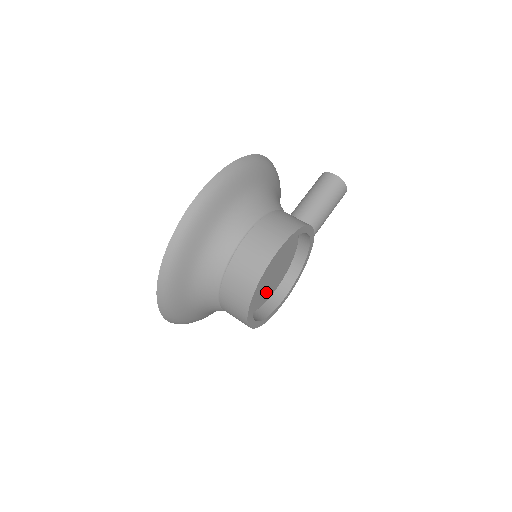
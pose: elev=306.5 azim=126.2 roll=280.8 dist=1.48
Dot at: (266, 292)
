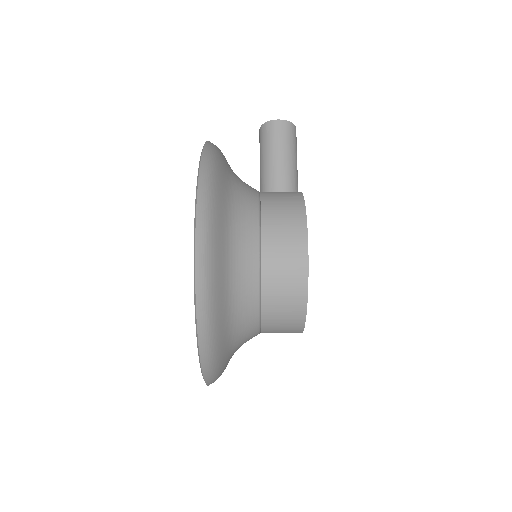
Dot at: occluded
